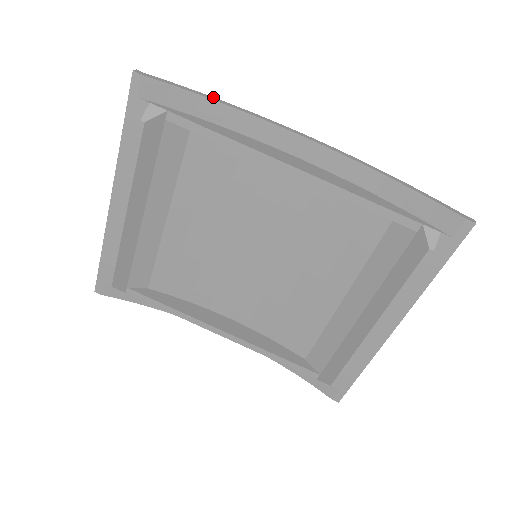
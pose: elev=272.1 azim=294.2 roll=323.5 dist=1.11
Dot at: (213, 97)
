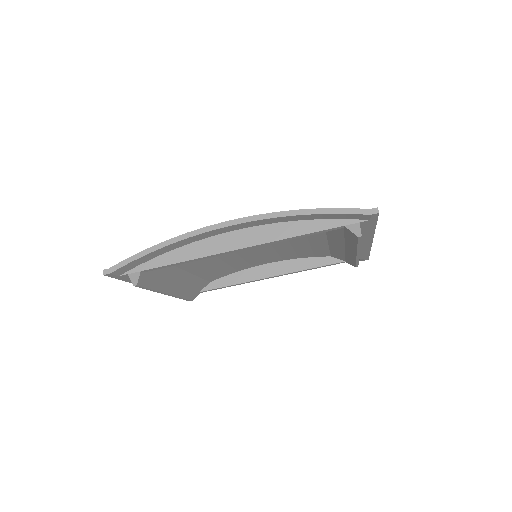
Dot at: (155, 245)
